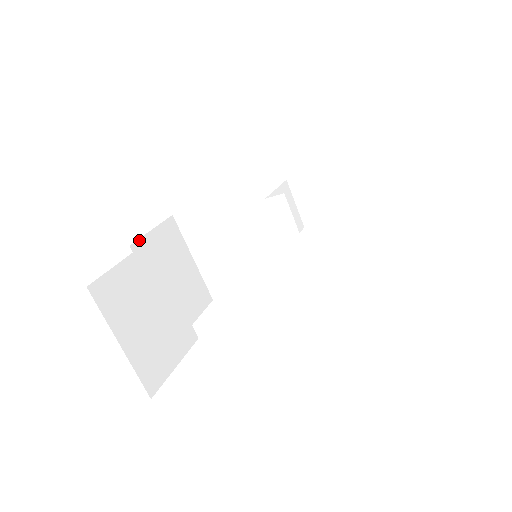
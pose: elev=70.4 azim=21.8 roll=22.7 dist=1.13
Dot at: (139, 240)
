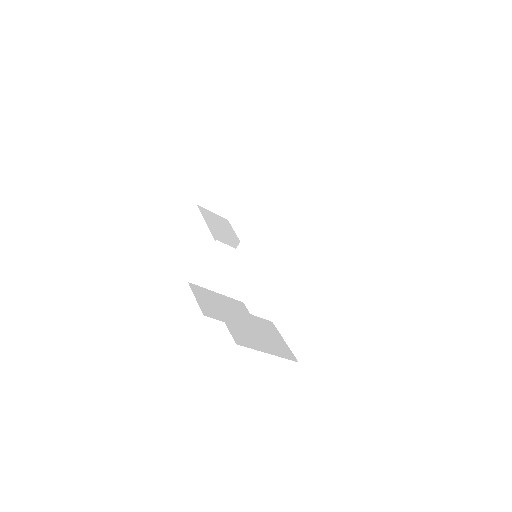
Dot at: (201, 309)
